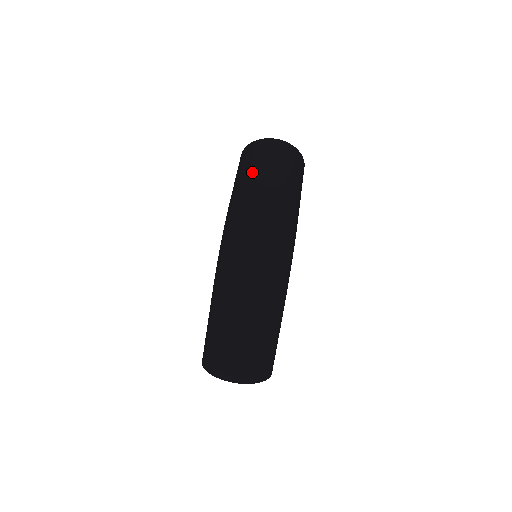
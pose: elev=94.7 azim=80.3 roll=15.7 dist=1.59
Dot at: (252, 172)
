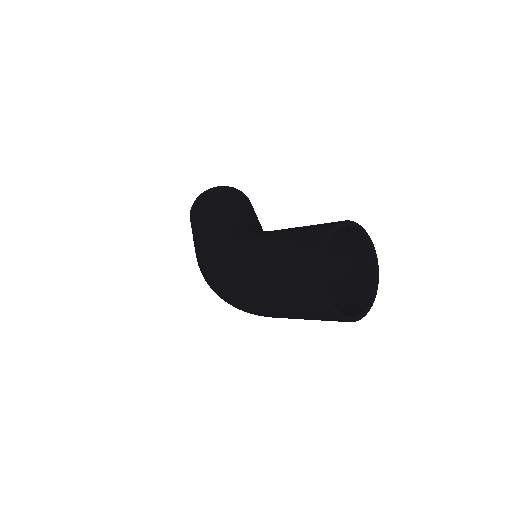
Dot at: (270, 295)
